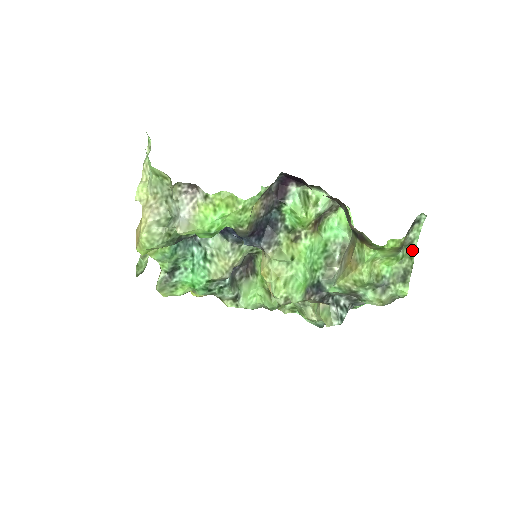
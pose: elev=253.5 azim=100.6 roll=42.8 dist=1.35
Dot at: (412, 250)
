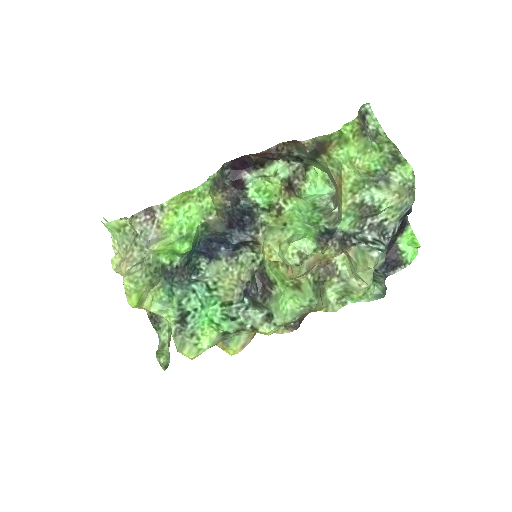
Dot at: (384, 138)
